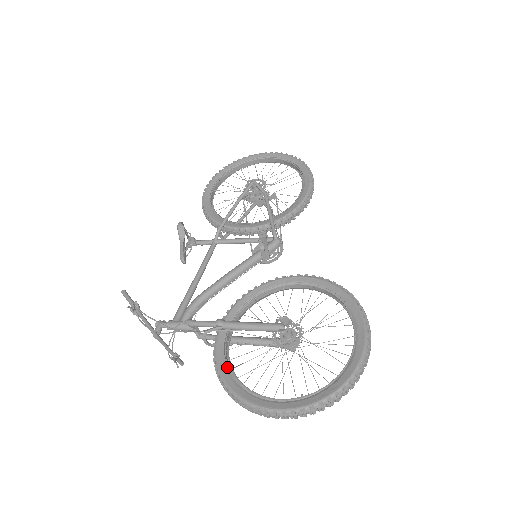
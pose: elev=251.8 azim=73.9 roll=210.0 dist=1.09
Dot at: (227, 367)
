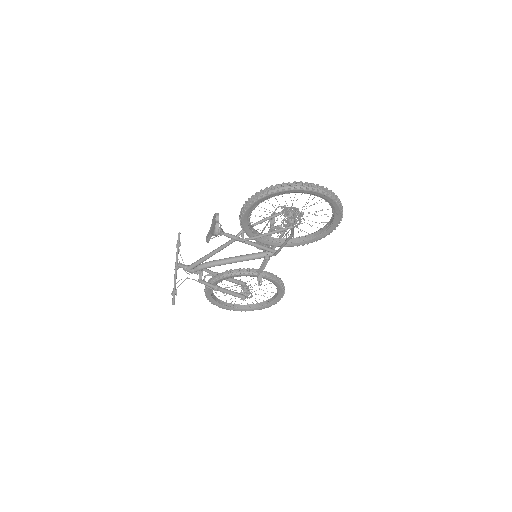
Dot at: (211, 293)
